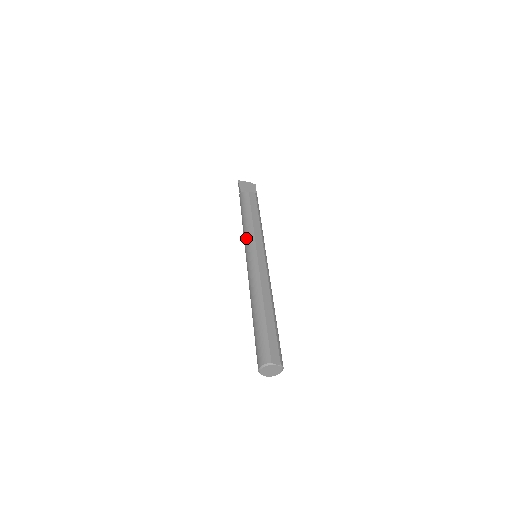
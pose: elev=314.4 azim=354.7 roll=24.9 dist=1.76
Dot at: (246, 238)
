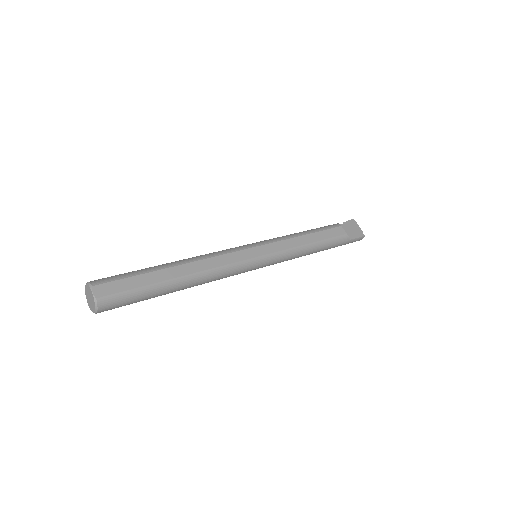
Dot at: occluded
